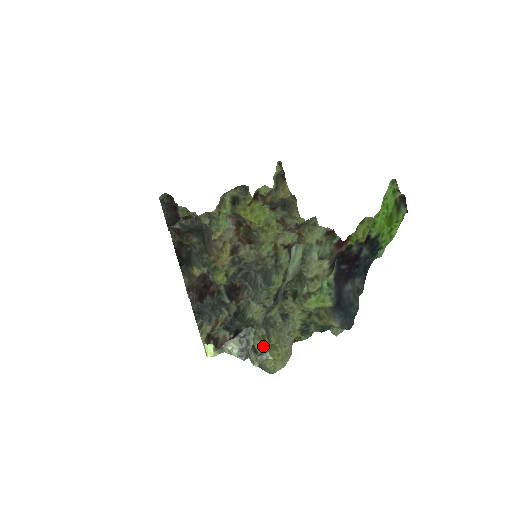
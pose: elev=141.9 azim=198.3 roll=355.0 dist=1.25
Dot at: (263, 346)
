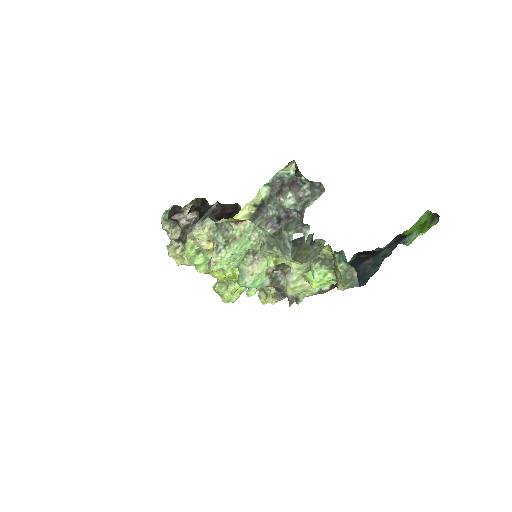
Dot at: (272, 261)
